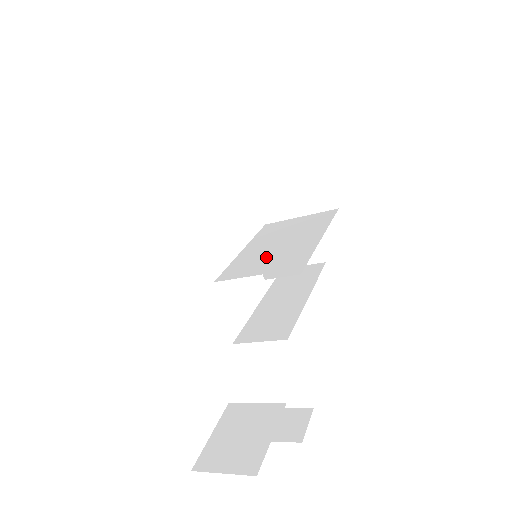
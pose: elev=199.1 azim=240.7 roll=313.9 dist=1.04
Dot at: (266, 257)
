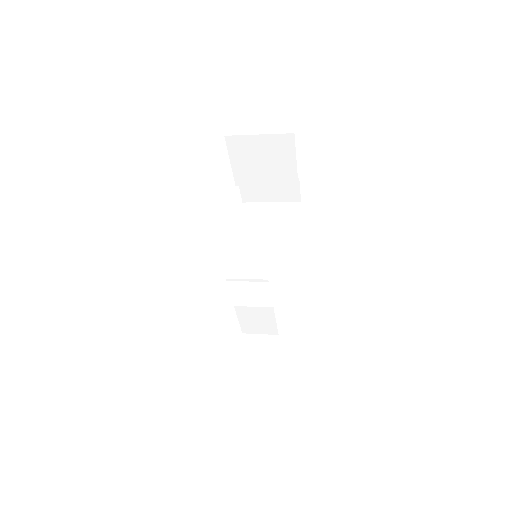
Dot at: (260, 253)
